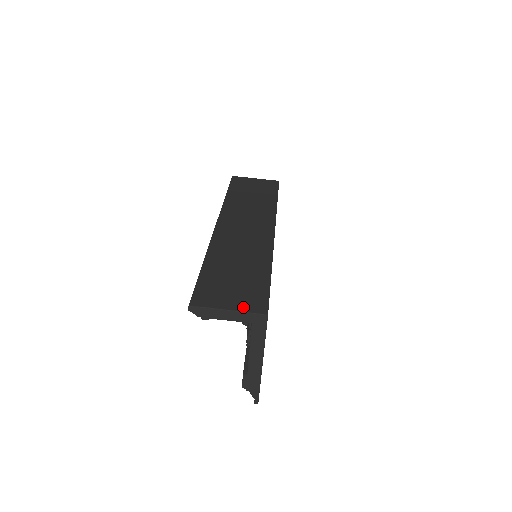
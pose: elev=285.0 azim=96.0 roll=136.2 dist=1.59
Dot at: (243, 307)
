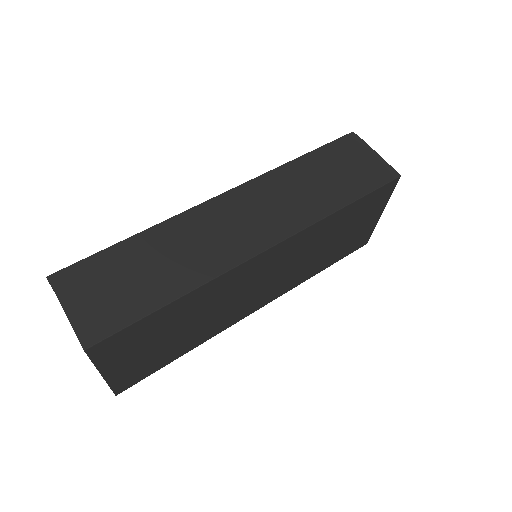
Dot at: (80, 320)
